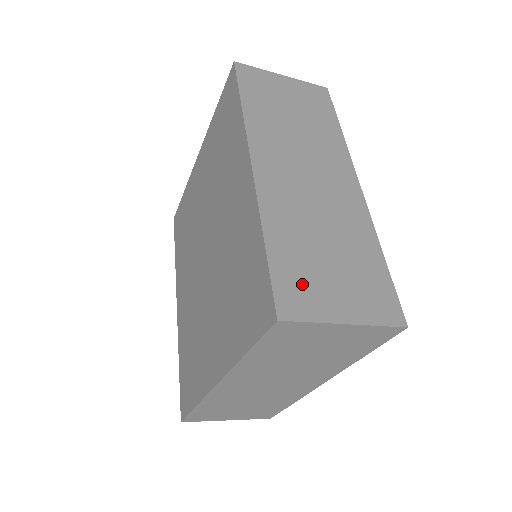
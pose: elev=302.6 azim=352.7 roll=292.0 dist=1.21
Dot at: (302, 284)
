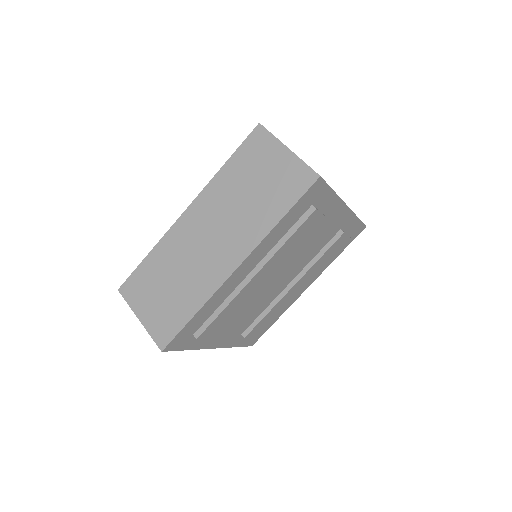
Dot at: (141, 287)
